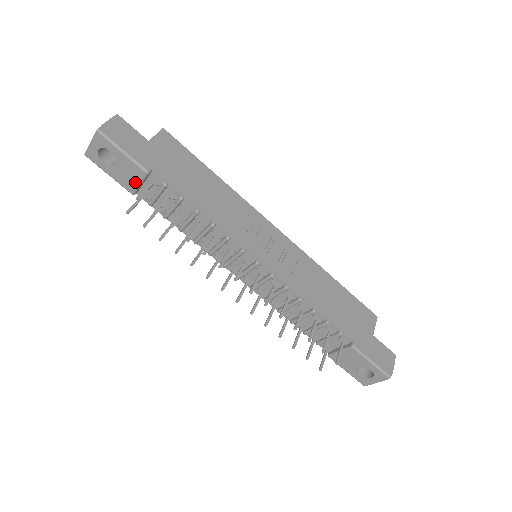
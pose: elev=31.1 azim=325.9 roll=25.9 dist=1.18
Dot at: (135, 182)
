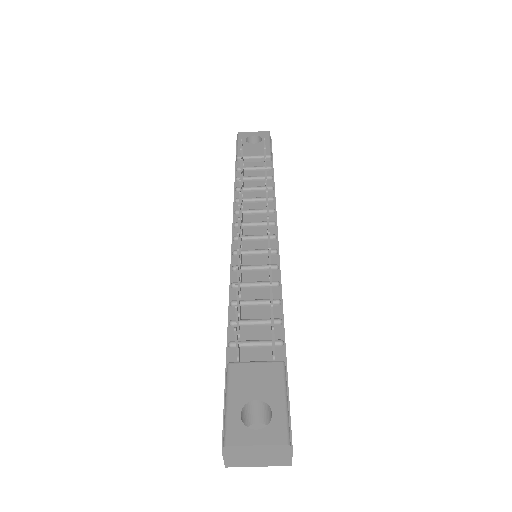
Dot at: (253, 154)
